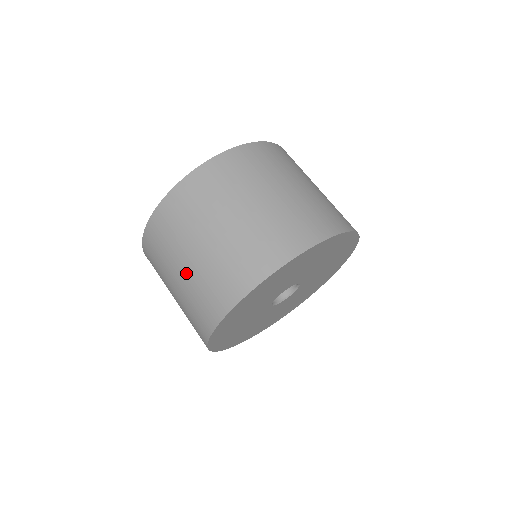
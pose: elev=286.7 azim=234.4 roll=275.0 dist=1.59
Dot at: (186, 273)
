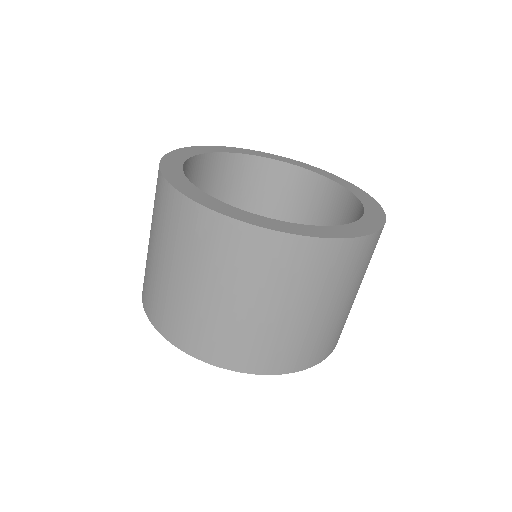
Dot at: (168, 274)
